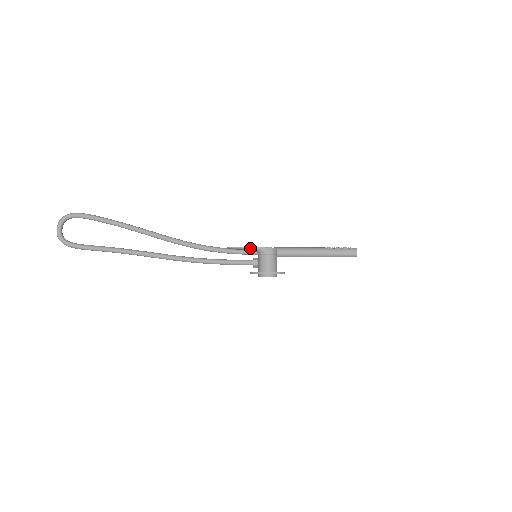
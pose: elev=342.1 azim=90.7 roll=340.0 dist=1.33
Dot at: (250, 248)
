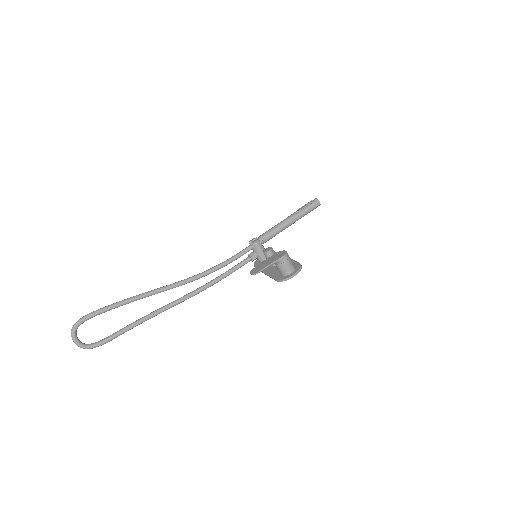
Dot at: (270, 265)
